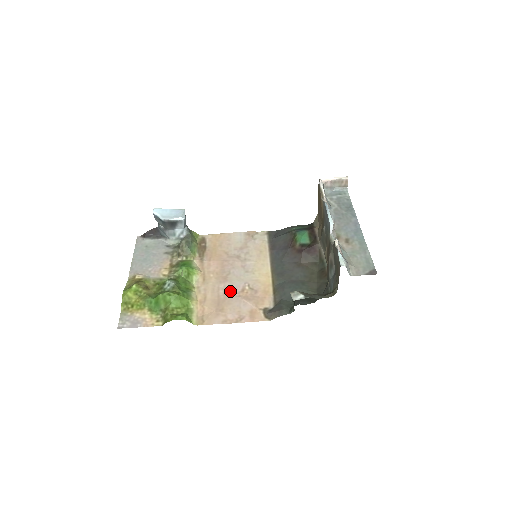
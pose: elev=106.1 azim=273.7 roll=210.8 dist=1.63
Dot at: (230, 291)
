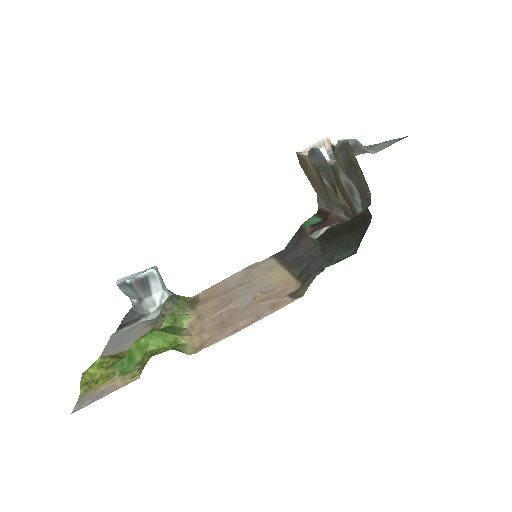
Dot at: (237, 308)
